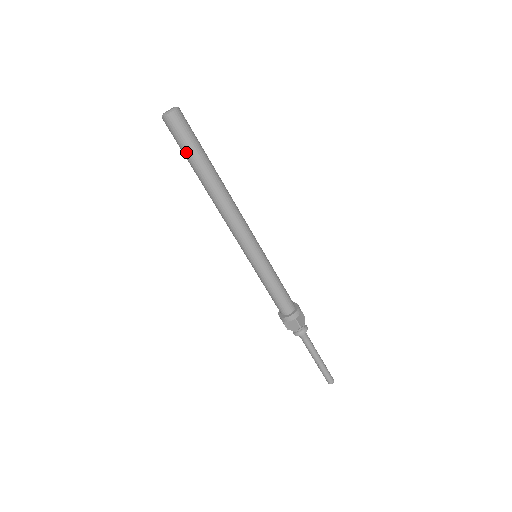
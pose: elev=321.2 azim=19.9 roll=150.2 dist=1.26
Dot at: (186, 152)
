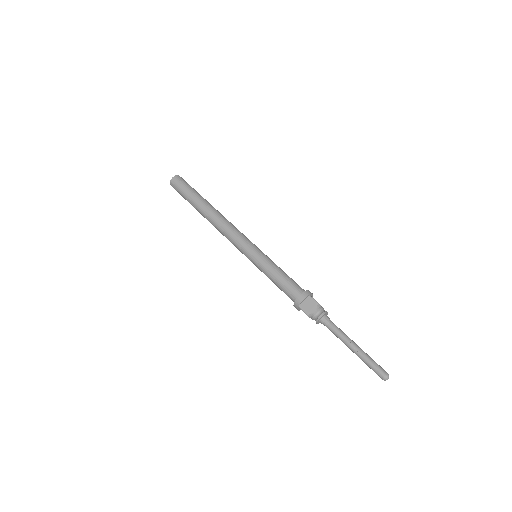
Dot at: (188, 194)
